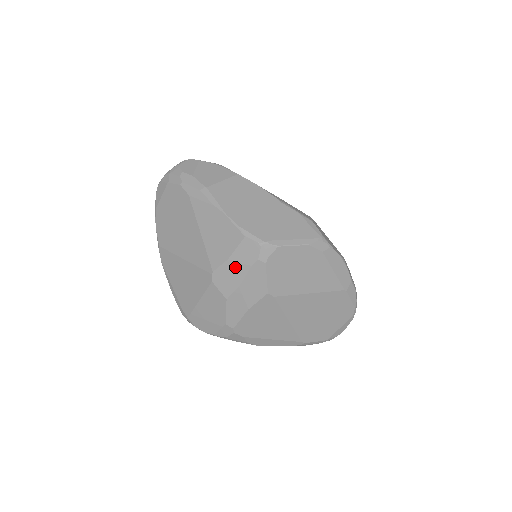
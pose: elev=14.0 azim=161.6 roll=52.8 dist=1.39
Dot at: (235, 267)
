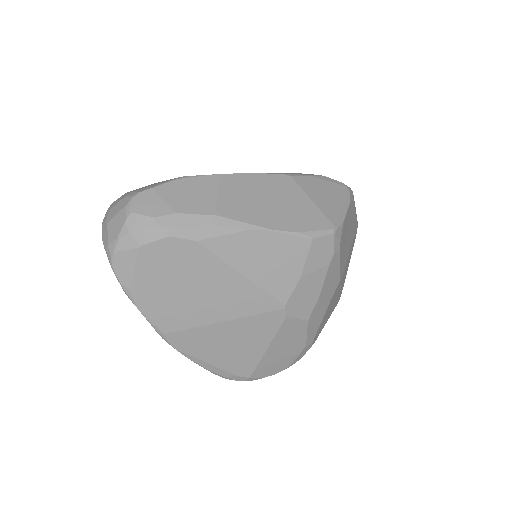
Dot at: (311, 280)
